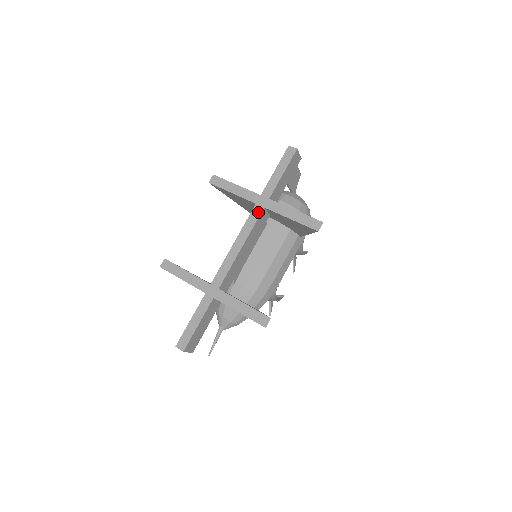
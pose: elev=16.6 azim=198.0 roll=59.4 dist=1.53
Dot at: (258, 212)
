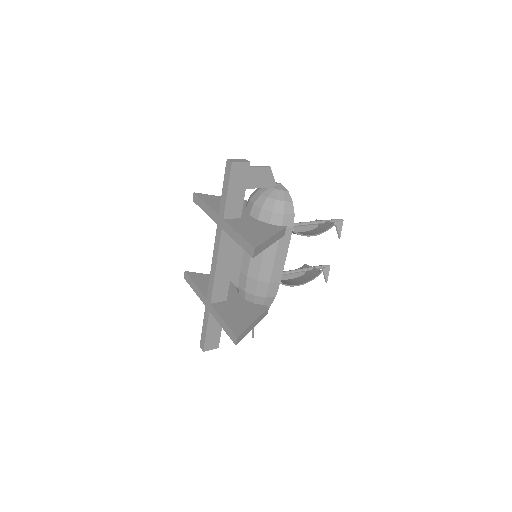
Dot at: (219, 233)
